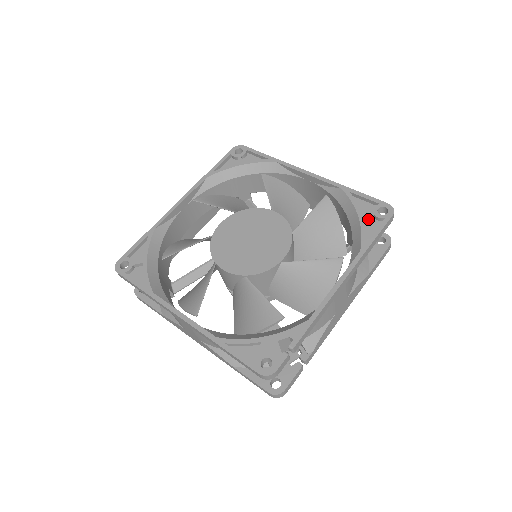
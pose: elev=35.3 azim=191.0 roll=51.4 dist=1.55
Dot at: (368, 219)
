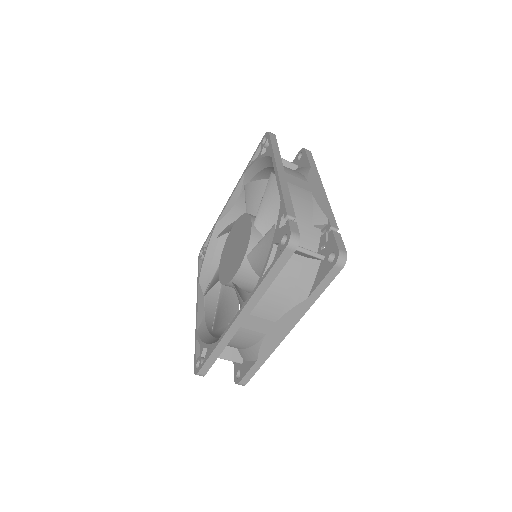
Dot at: occluded
